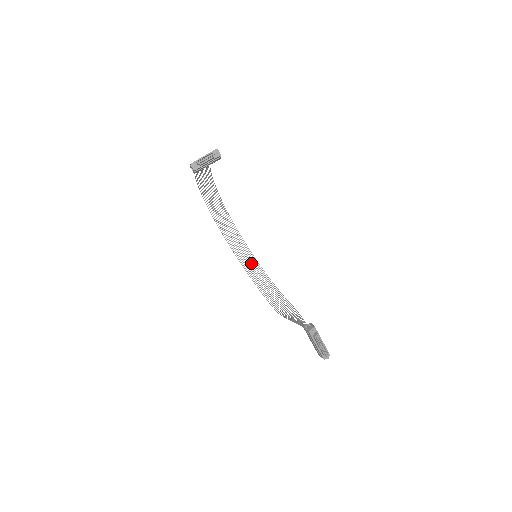
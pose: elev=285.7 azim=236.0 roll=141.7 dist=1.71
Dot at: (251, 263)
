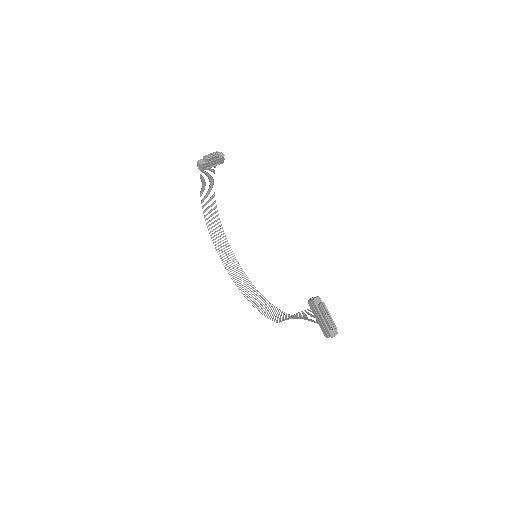
Dot at: (250, 290)
